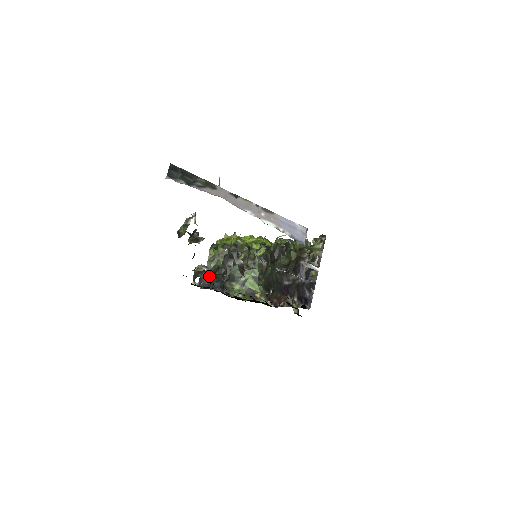
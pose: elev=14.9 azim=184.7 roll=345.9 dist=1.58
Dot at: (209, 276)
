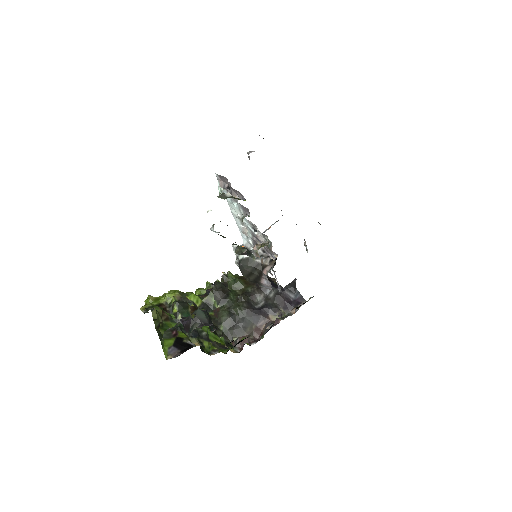
Dot at: (205, 312)
